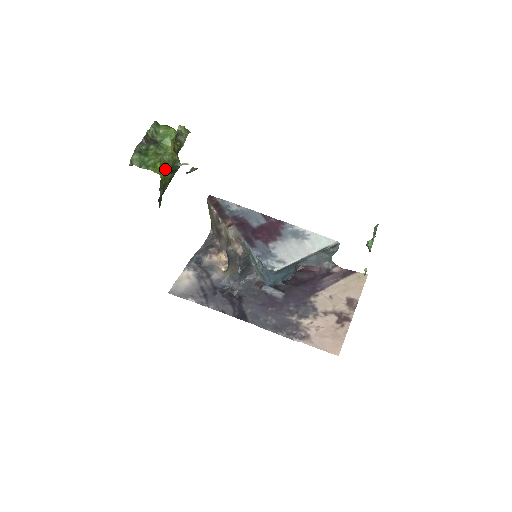
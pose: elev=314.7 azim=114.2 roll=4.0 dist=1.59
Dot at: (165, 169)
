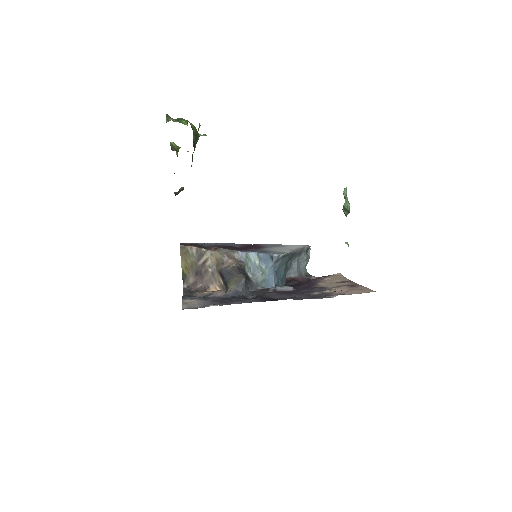
Dot at: (193, 132)
